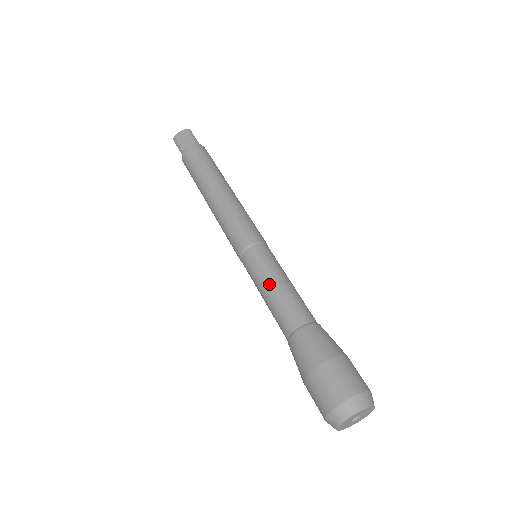
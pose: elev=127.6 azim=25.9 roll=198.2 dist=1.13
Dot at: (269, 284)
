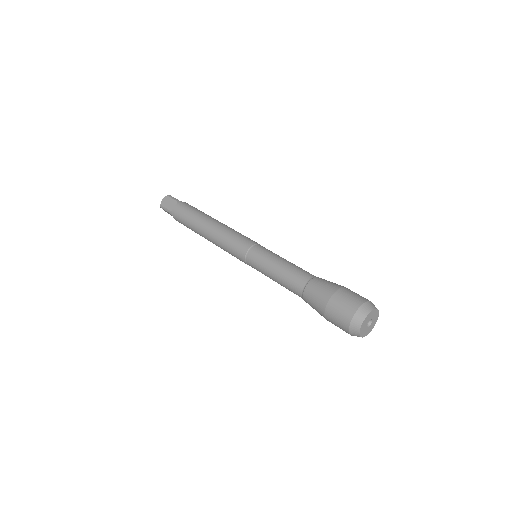
Dot at: (273, 267)
